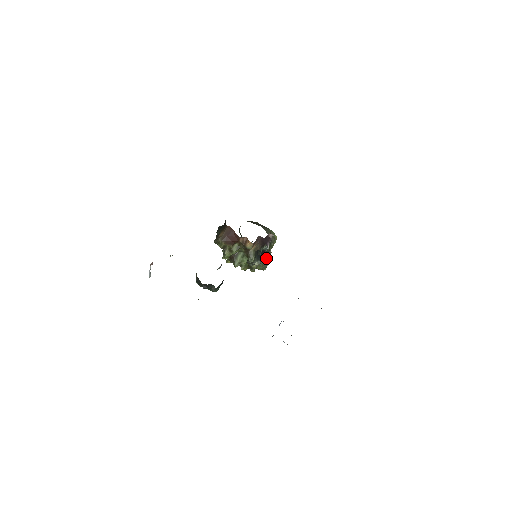
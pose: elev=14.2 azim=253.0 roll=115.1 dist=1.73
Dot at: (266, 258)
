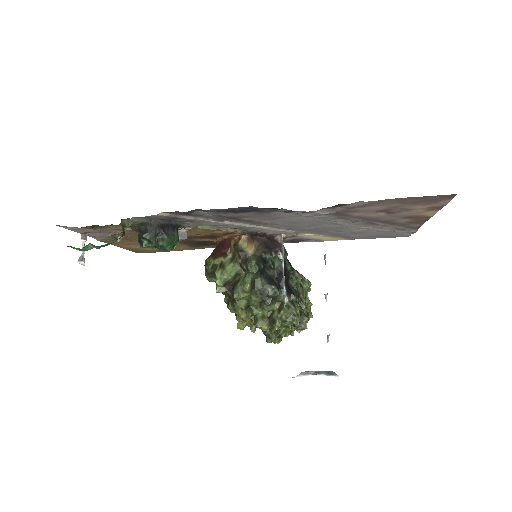
Dot at: (292, 297)
